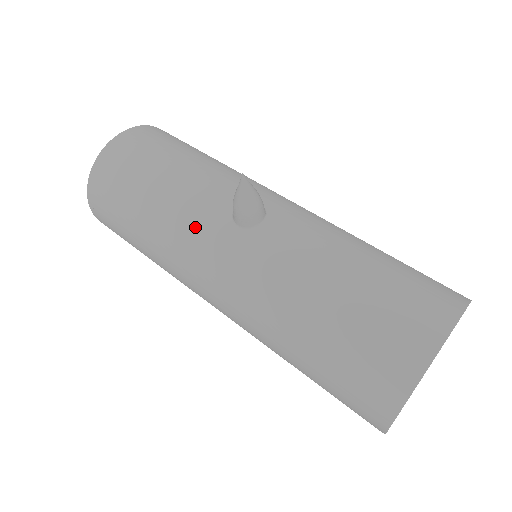
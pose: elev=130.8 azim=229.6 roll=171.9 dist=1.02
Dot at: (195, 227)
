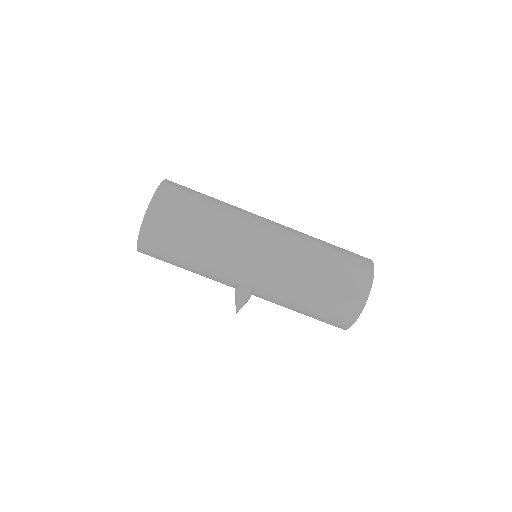
Dot at: occluded
